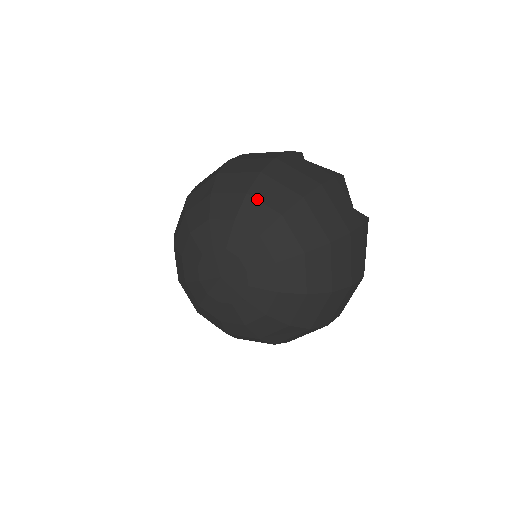
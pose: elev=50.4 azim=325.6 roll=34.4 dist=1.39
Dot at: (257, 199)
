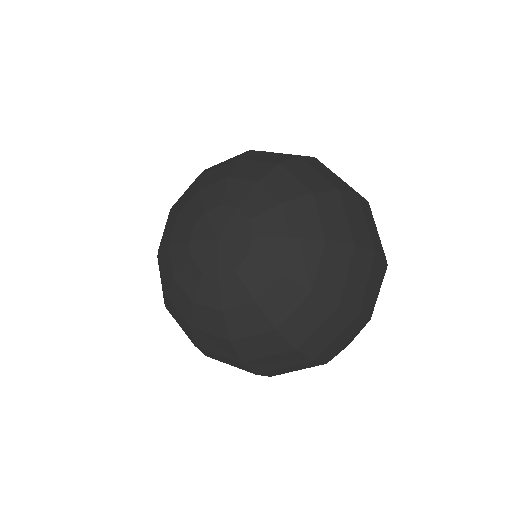
Dot at: (289, 172)
